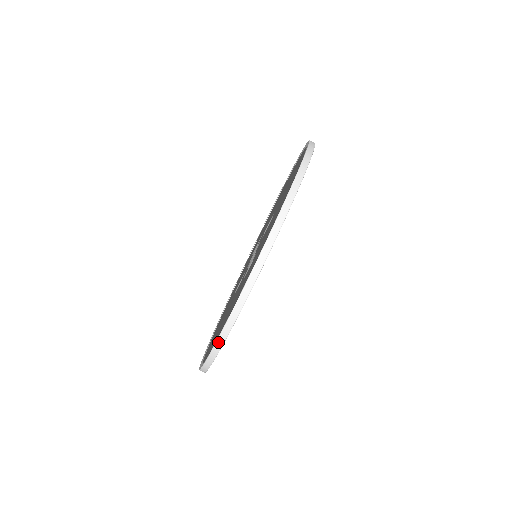
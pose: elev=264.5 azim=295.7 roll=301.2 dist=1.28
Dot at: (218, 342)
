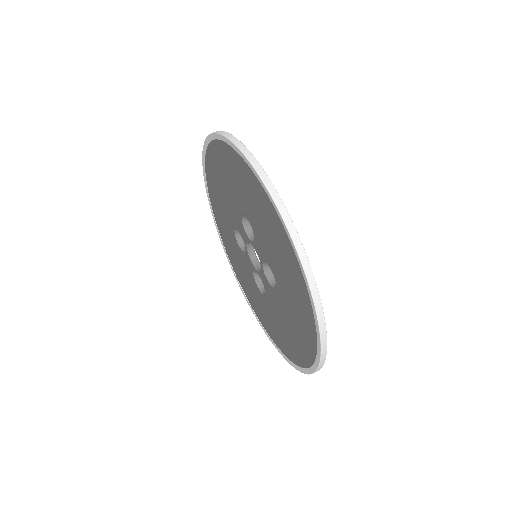
Dot at: (251, 161)
